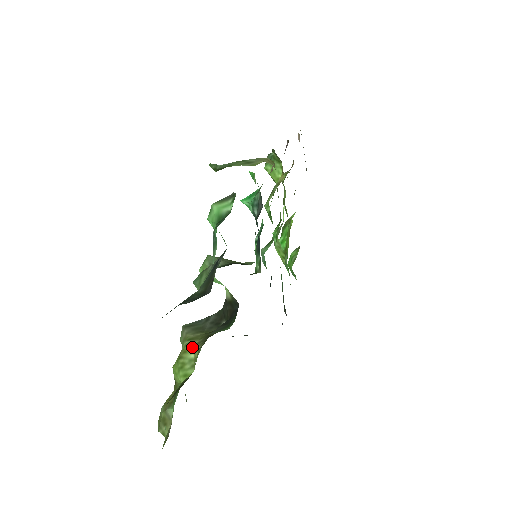
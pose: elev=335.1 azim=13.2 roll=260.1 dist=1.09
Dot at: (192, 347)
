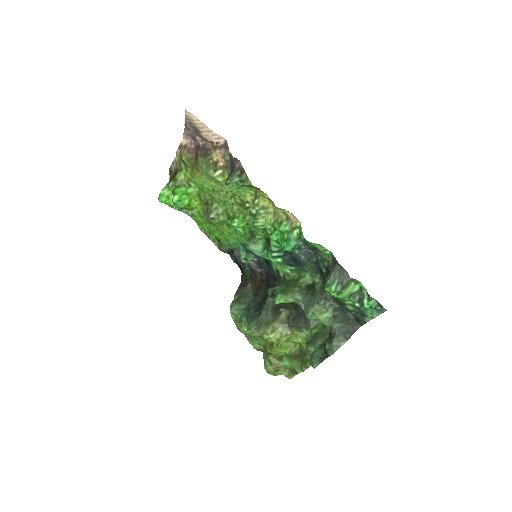
Dot at: (282, 335)
